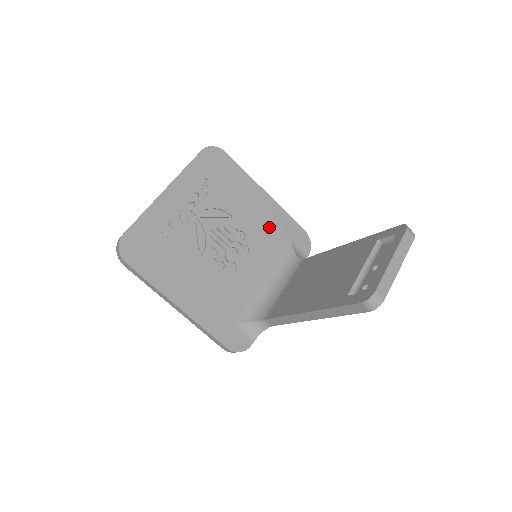
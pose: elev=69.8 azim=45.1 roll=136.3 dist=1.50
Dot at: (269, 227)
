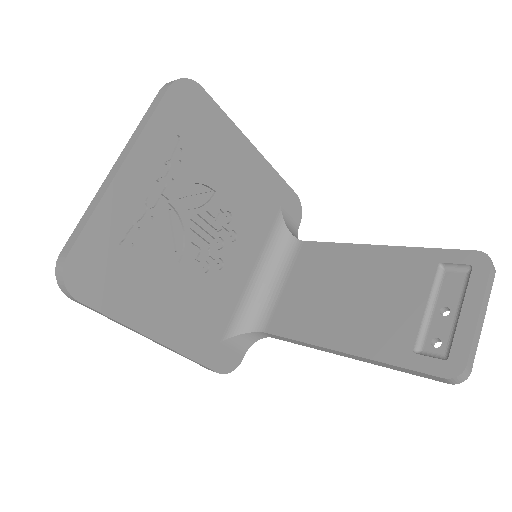
Dot at: (258, 197)
